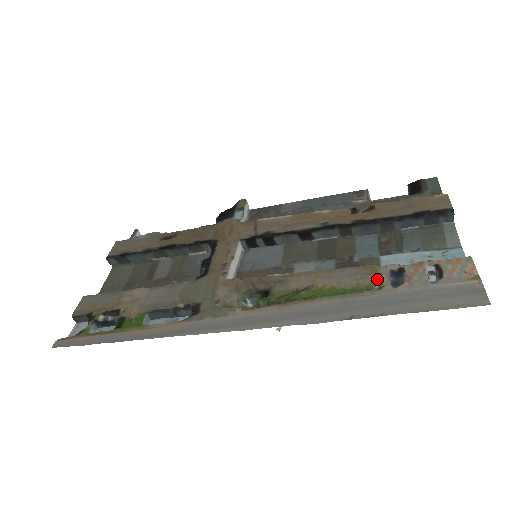
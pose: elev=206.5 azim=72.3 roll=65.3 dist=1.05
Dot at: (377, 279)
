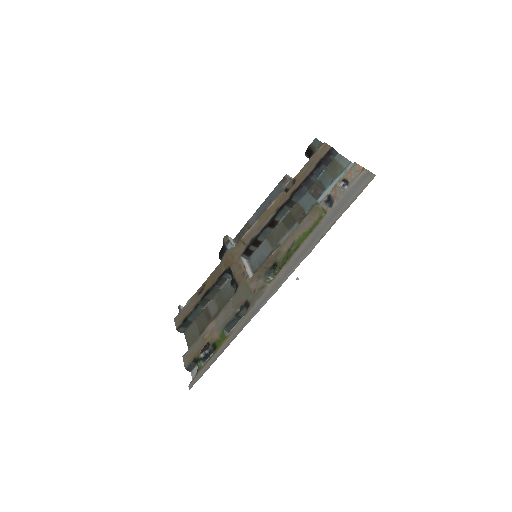
Dot at: (321, 211)
